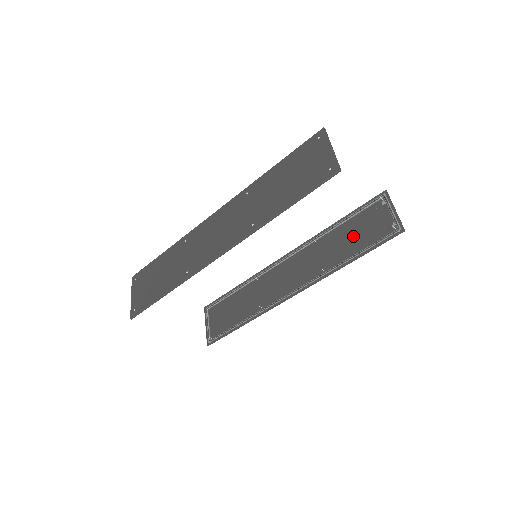
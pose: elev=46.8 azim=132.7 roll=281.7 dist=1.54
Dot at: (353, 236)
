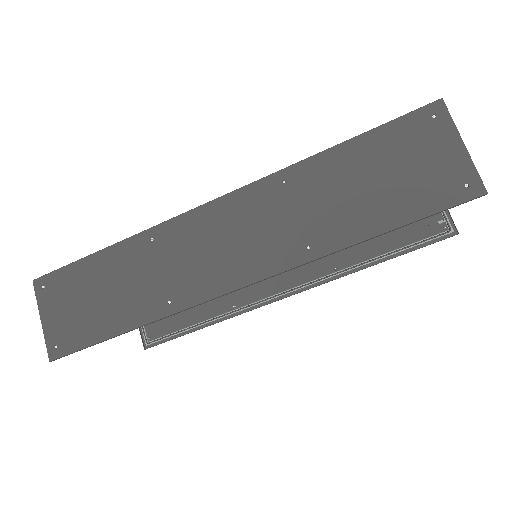
Dot at: occluded
